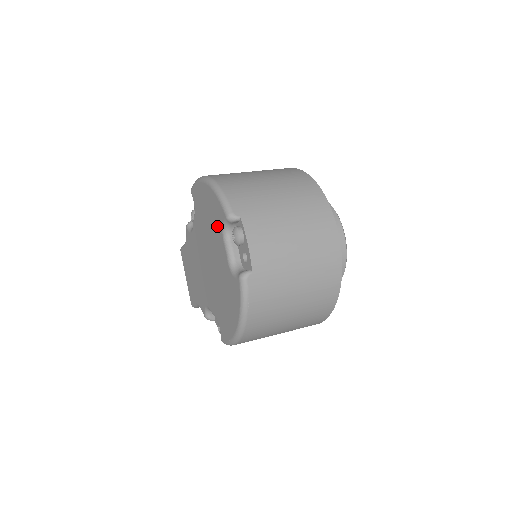
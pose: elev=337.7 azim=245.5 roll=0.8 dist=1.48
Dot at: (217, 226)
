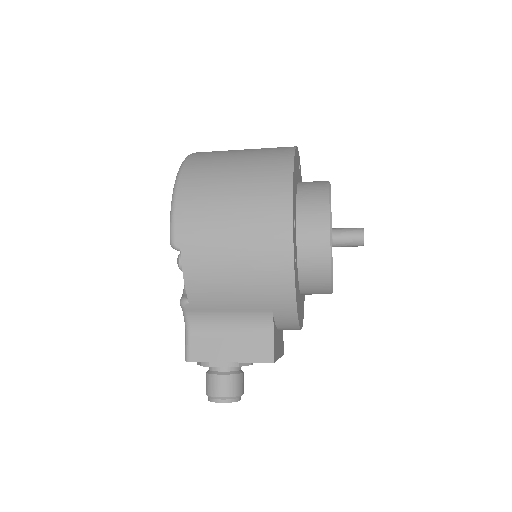
Dot at: occluded
